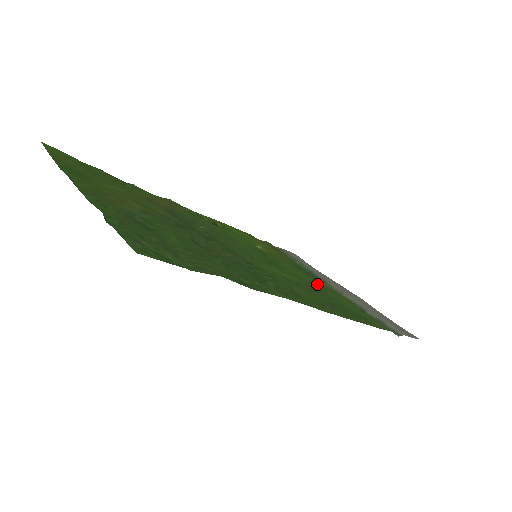
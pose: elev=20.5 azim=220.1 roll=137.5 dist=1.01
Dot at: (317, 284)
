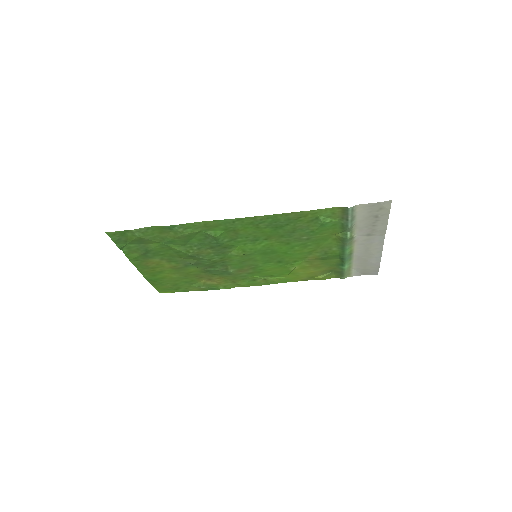
Dot at: (311, 244)
